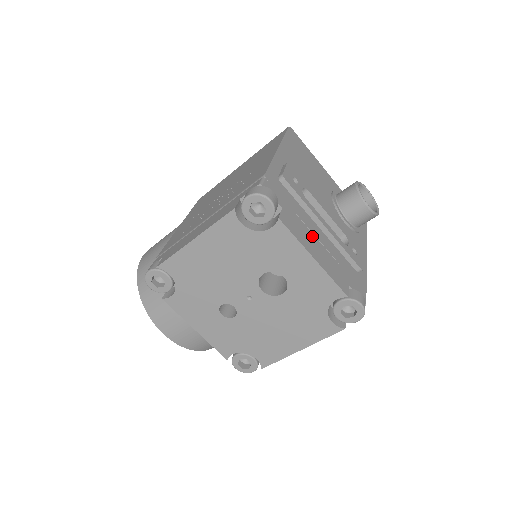
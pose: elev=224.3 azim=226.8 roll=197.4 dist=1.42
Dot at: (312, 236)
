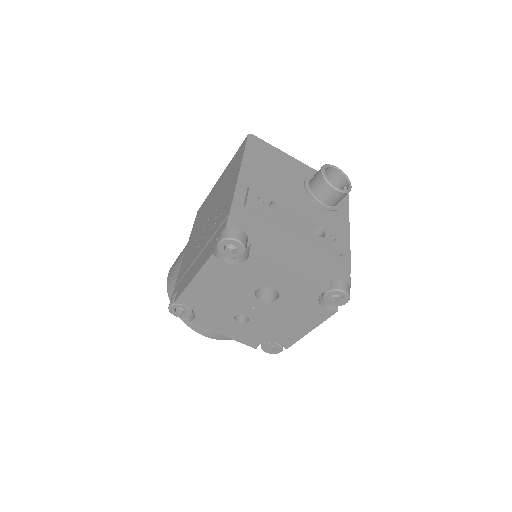
Dot at: (286, 248)
